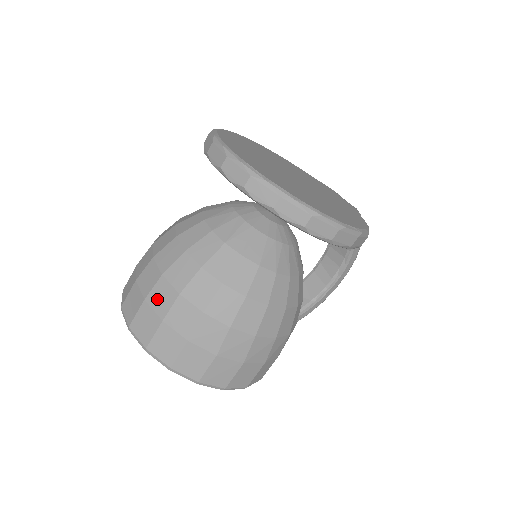
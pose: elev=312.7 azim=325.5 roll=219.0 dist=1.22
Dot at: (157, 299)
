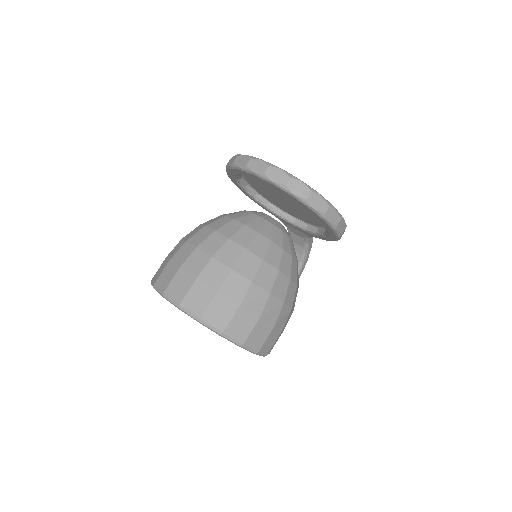
Dot at: (210, 276)
